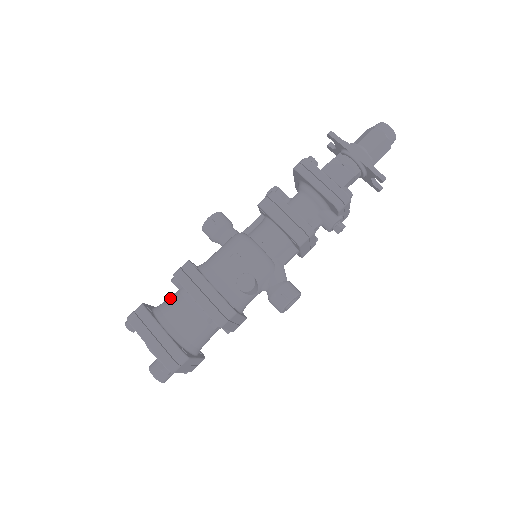
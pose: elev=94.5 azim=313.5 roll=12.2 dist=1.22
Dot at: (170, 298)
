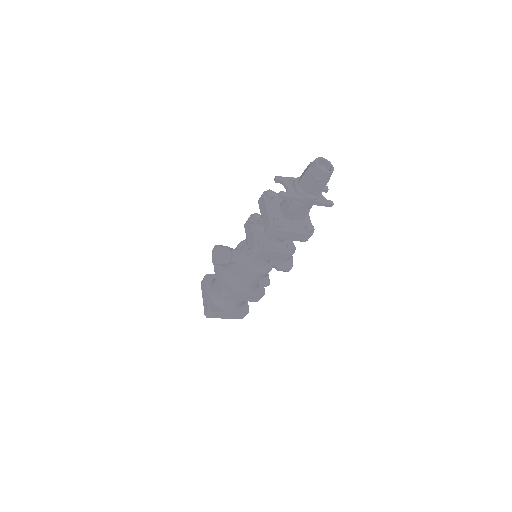
Dot at: occluded
